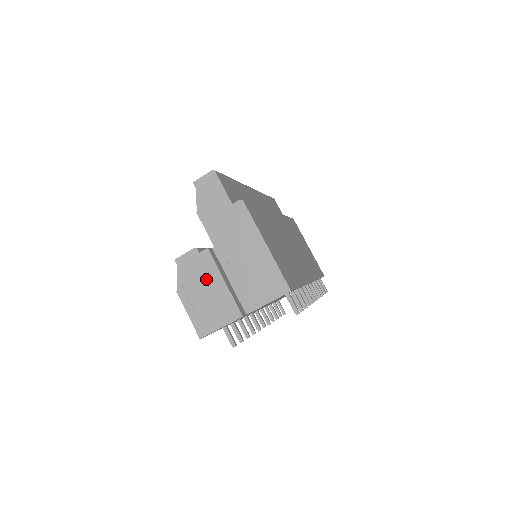
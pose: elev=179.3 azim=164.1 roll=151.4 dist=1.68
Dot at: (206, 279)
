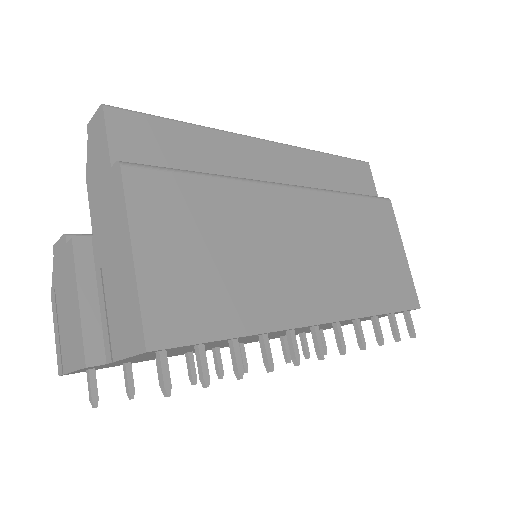
Dot at: (67, 288)
